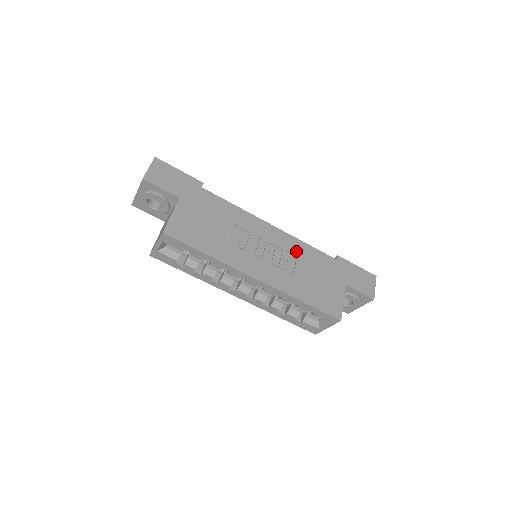
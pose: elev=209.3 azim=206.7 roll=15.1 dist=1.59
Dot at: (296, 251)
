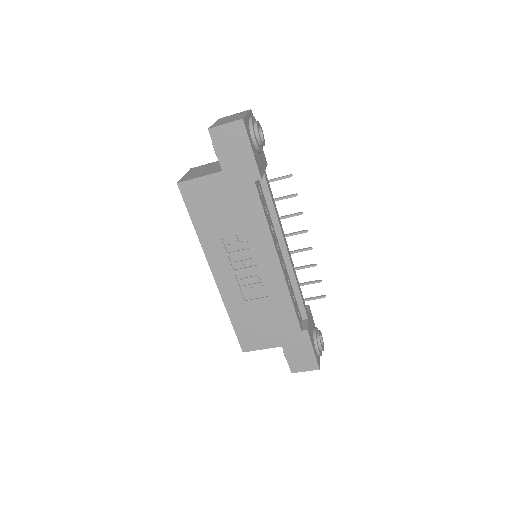
Dot at: (273, 293)
